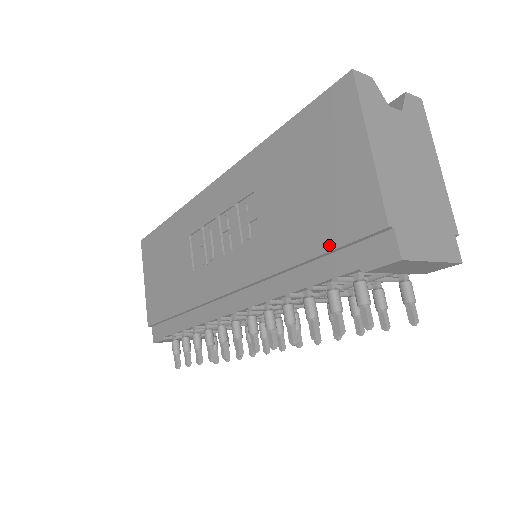
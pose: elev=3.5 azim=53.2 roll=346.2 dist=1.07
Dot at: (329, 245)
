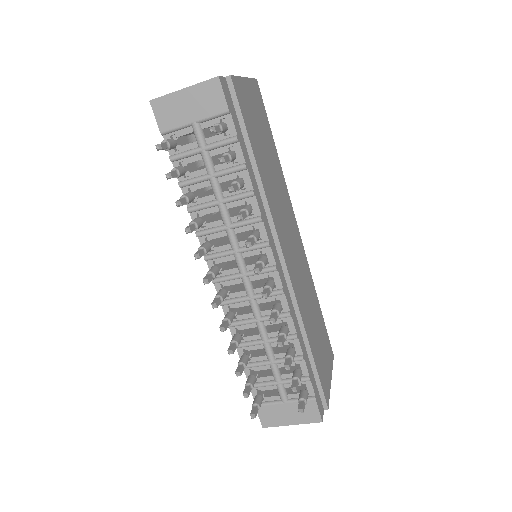
Dot at: occluded
